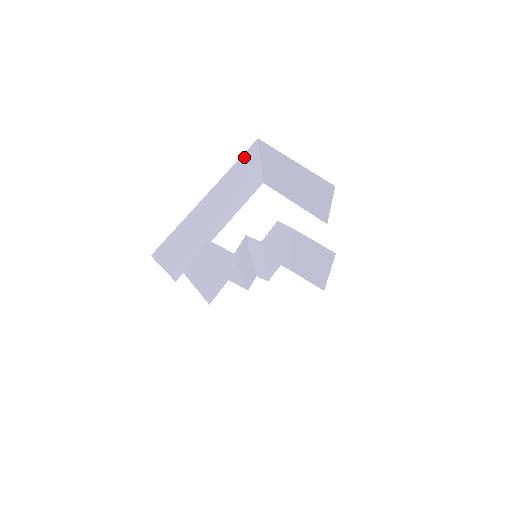
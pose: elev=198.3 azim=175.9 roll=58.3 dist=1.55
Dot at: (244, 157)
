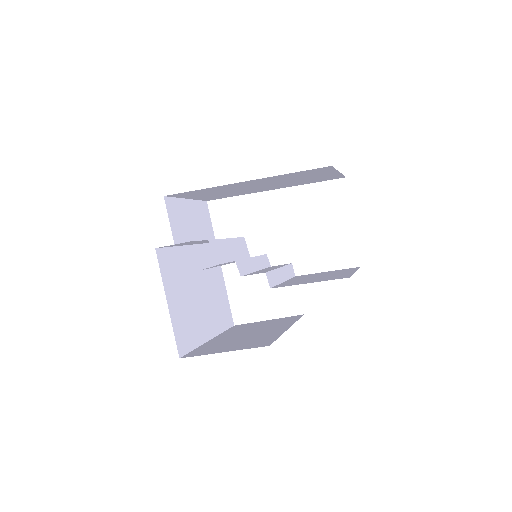
Dot at: (307, 171)
